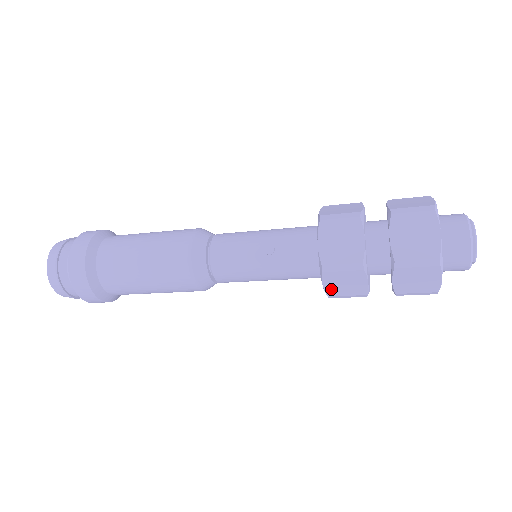
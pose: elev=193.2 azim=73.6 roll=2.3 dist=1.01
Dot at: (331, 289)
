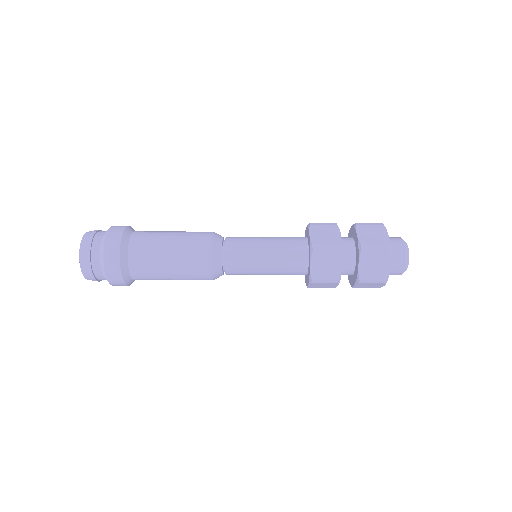
Dot at: (312, 286)
